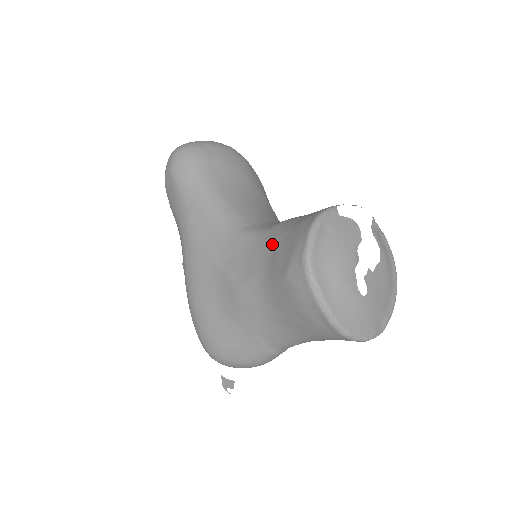
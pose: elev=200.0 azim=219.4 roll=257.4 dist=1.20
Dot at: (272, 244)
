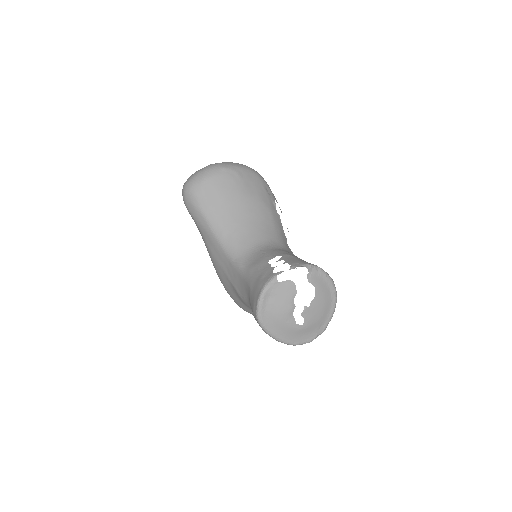
Dot at: (248, 287)
